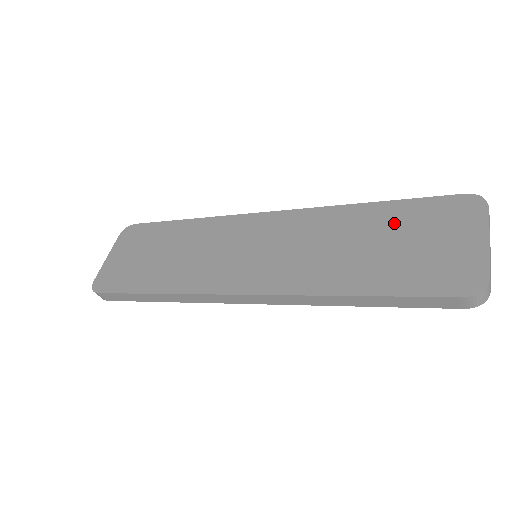
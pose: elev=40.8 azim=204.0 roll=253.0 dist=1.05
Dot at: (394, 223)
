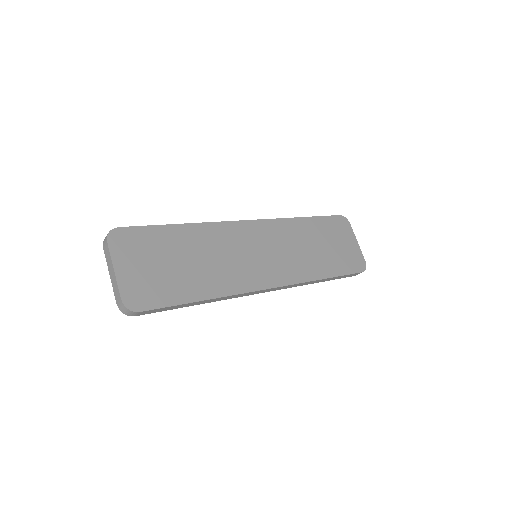
Dot at: (322, 232)
